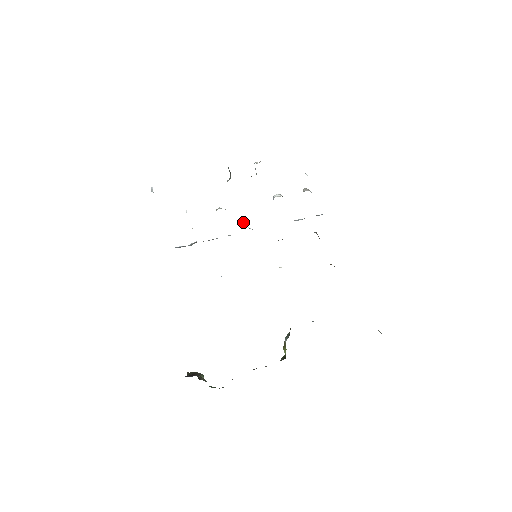
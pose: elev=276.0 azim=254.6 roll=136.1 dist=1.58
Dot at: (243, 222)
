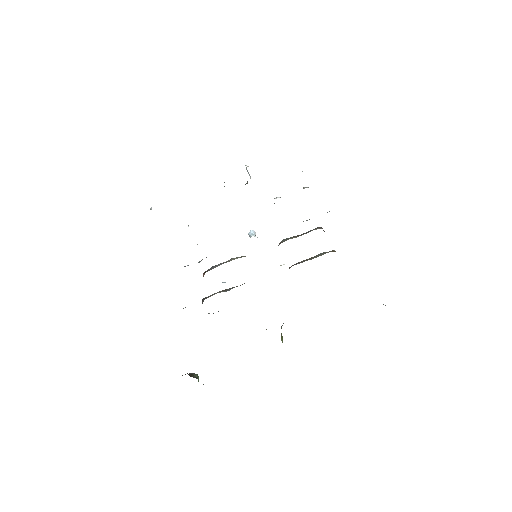
Dot at: (249, 232)
